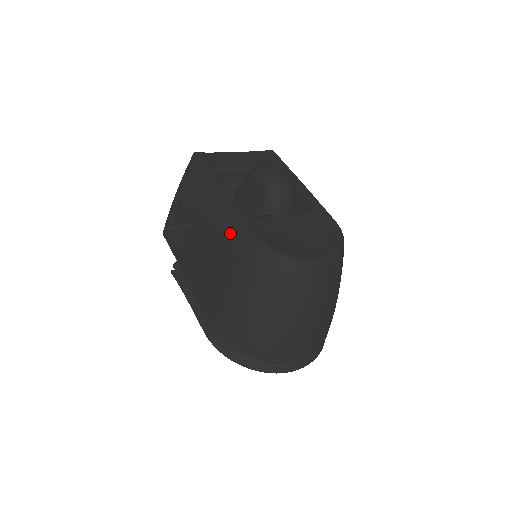
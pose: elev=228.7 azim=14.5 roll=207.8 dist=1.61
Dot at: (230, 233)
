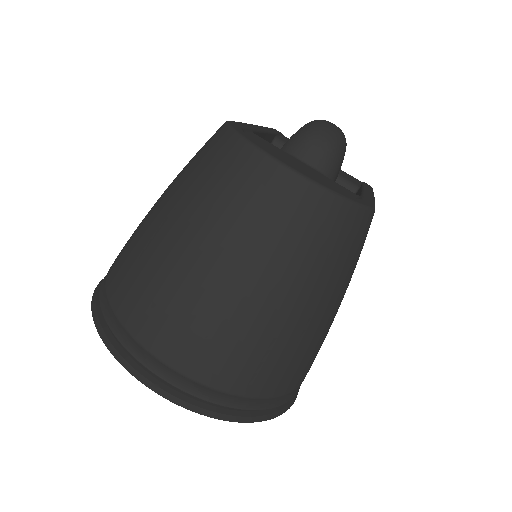
Dot at: occluded
